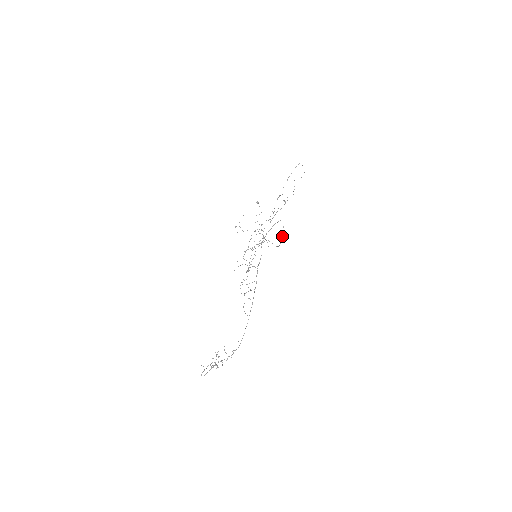
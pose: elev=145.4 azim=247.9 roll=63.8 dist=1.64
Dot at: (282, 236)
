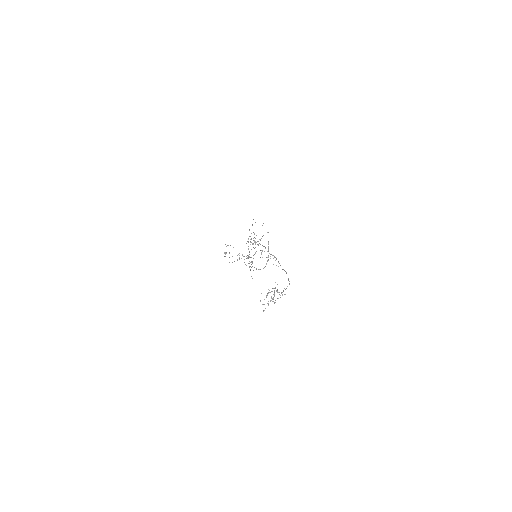
Dot at: occluded
